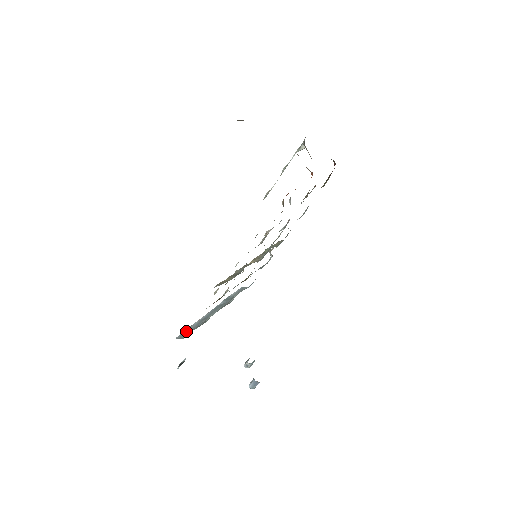
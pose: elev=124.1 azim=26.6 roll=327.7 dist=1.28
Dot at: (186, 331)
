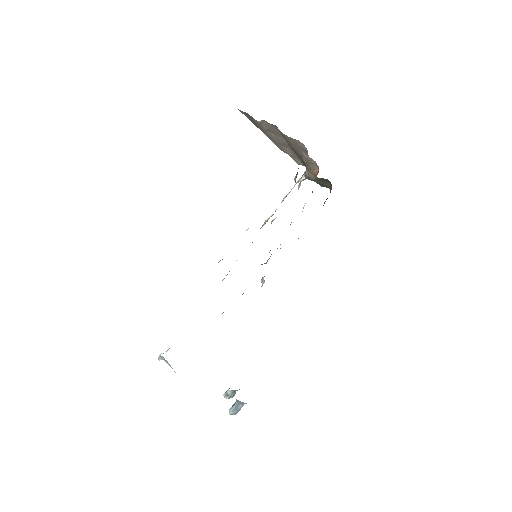
Dot at: occluded
